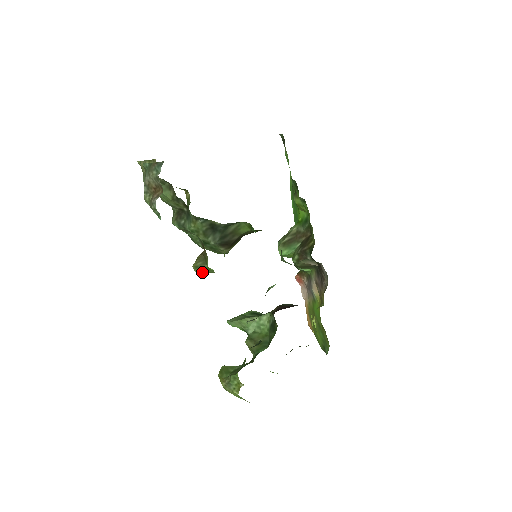
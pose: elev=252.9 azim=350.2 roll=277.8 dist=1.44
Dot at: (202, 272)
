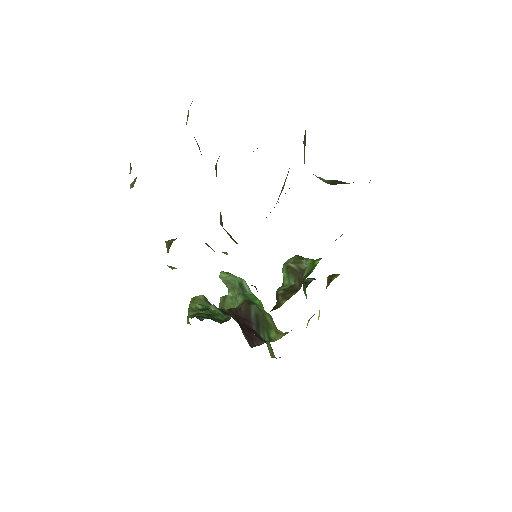
Dot at: occluded
